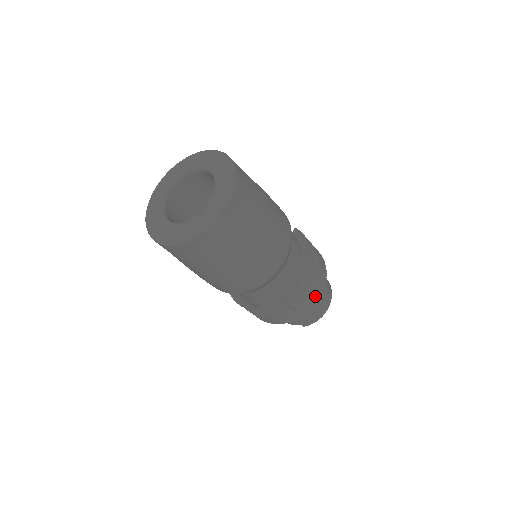
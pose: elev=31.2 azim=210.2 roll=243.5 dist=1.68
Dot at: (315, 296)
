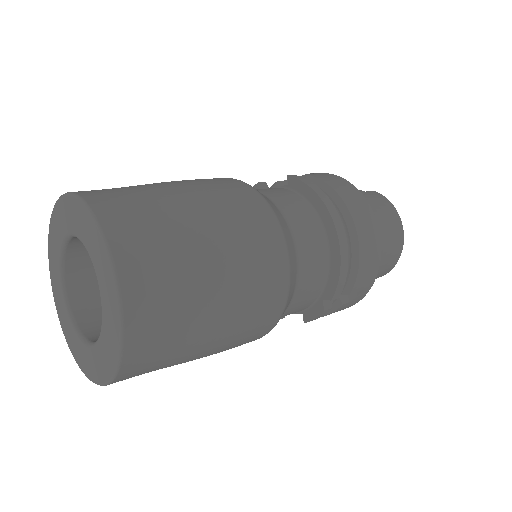
Dot at: (372, 258)
